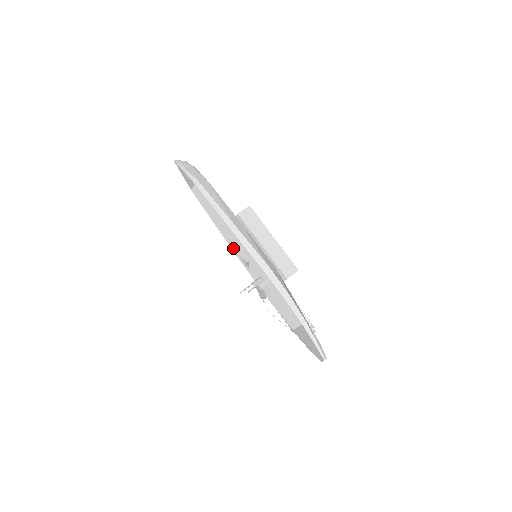
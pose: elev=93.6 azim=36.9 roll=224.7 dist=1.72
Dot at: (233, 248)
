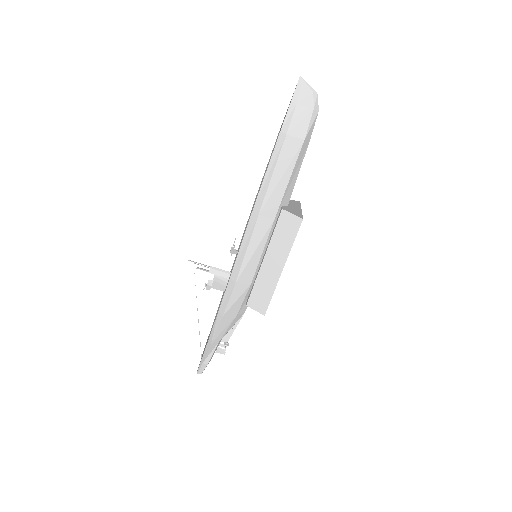
Dot at: occluded
